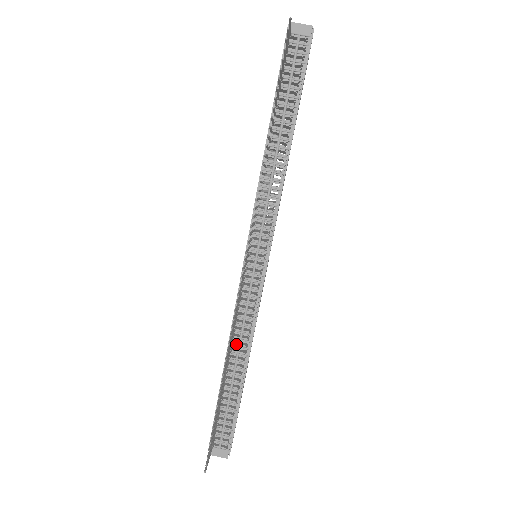
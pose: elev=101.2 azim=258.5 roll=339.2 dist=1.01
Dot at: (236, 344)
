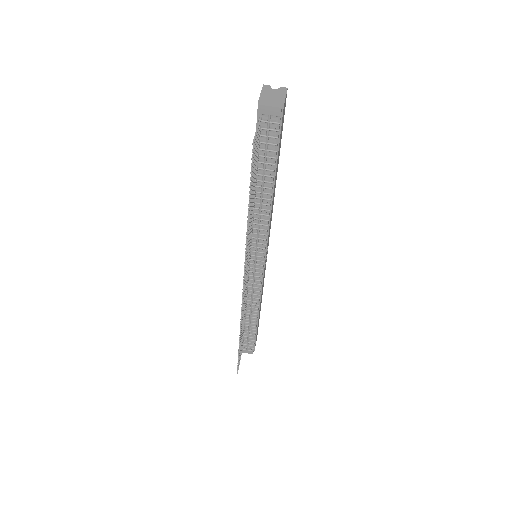
Dot at: (249, 306)
